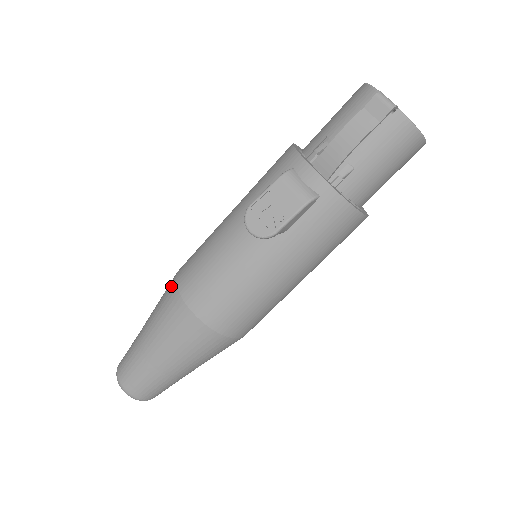
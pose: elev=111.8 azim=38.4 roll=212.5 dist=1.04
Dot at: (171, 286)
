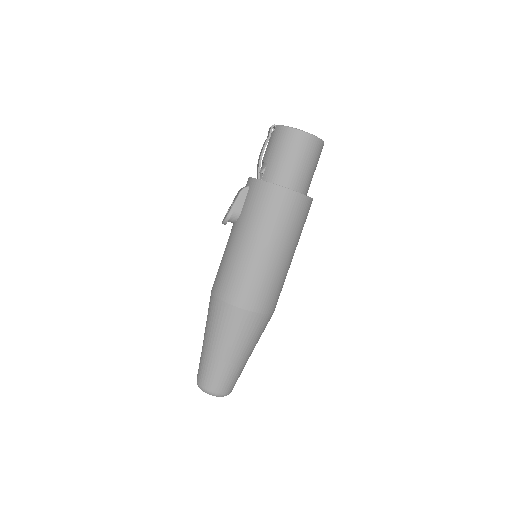
Dot at: occluded
